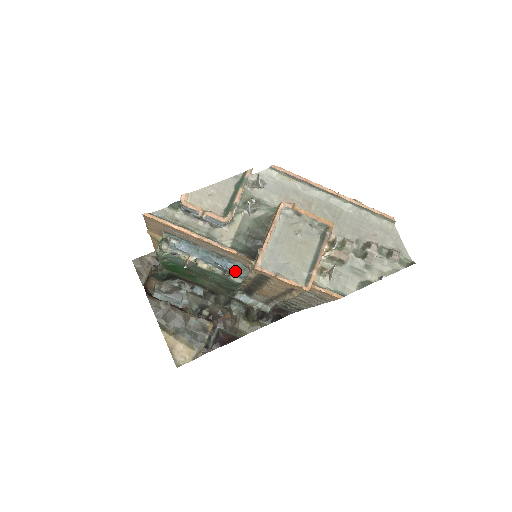
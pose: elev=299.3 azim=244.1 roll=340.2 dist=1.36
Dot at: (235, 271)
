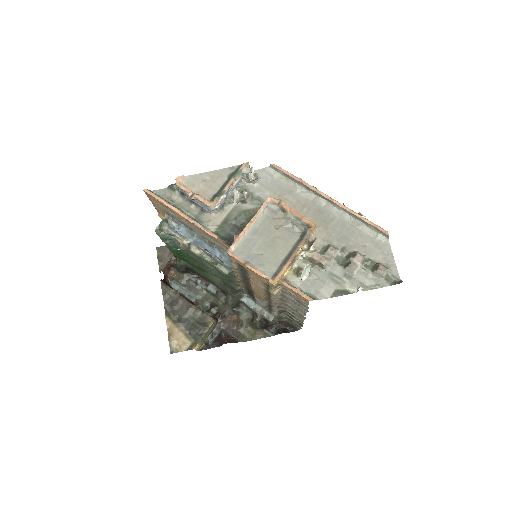
Dot at: (223, 261)
